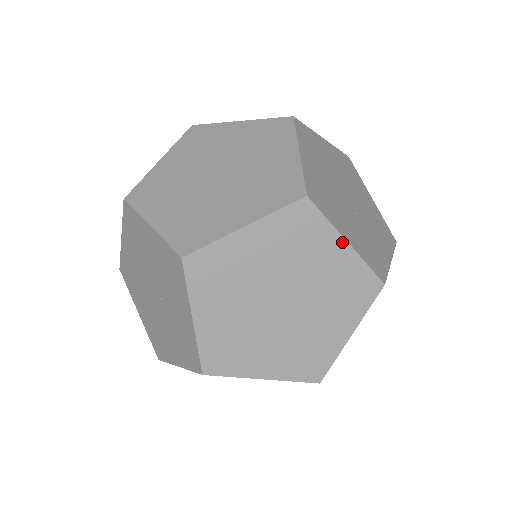
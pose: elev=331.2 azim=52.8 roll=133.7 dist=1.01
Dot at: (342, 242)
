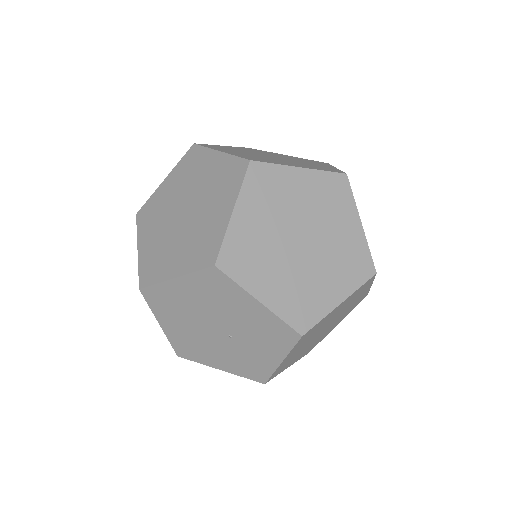
Dot at: (370, 286)
